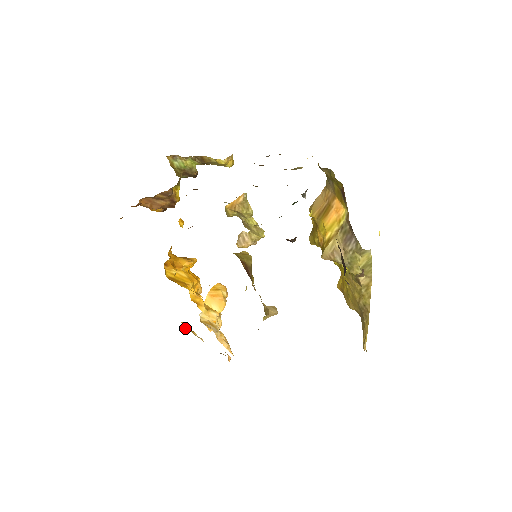
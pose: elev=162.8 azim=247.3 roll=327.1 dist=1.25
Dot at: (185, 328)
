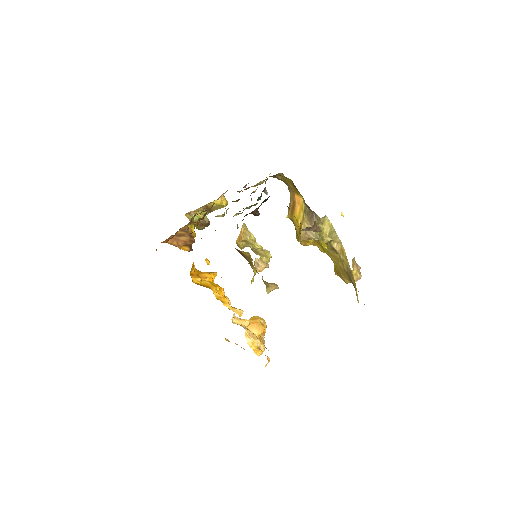
Dot at: (228, 341)
